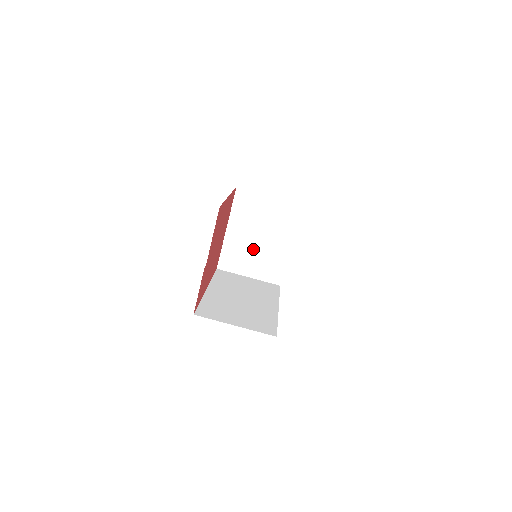
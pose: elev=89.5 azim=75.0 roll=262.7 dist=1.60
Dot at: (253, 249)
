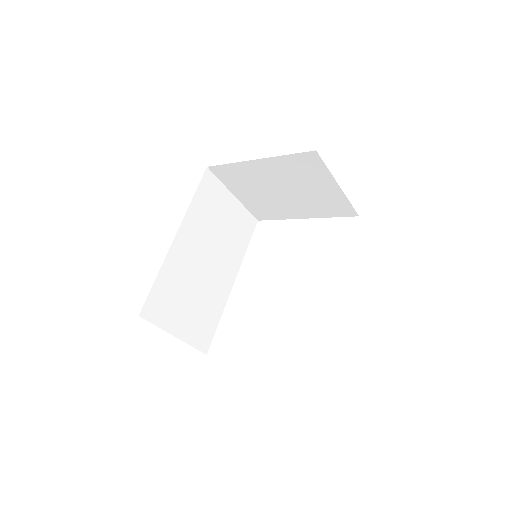
Dot at: (265, 190)
